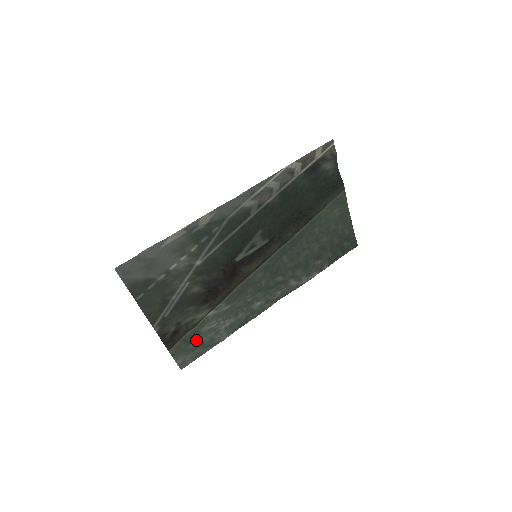
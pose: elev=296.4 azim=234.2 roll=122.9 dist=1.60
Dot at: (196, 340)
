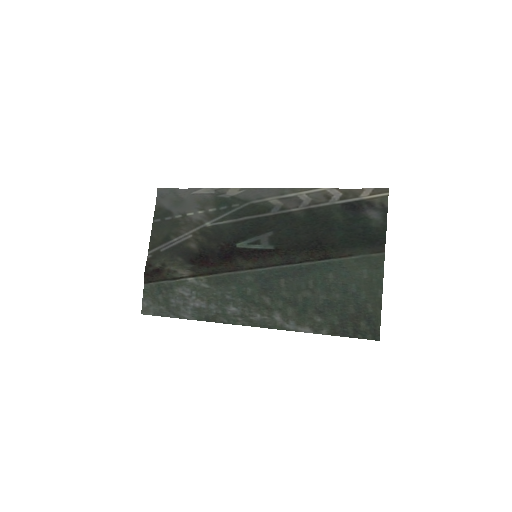
Dot at: (167, 296)
